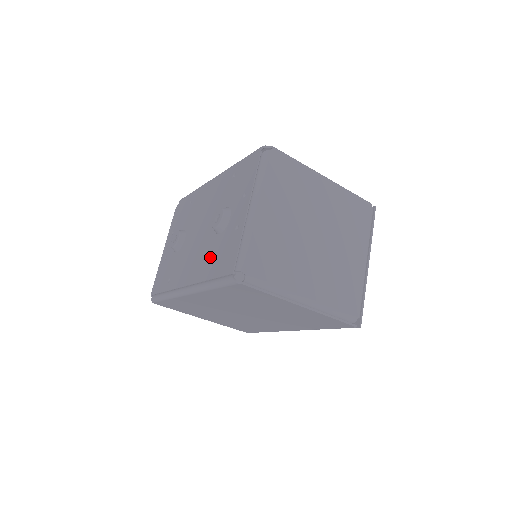
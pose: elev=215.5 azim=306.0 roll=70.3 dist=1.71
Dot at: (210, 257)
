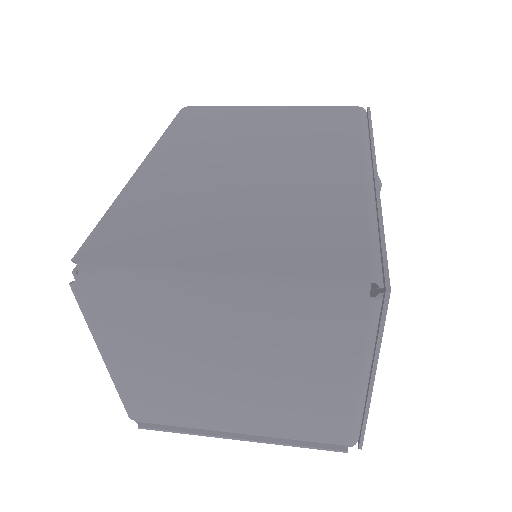
Dot at: occluded
